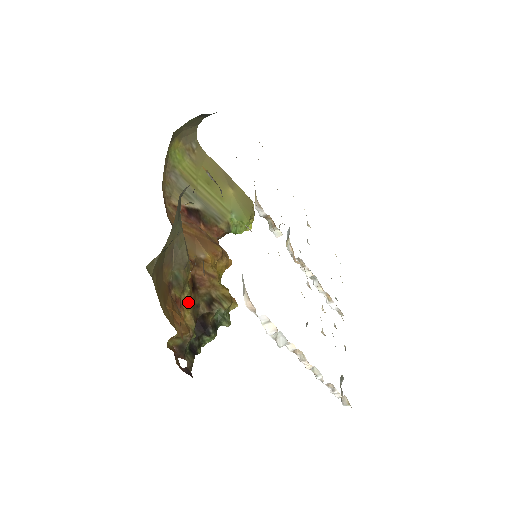
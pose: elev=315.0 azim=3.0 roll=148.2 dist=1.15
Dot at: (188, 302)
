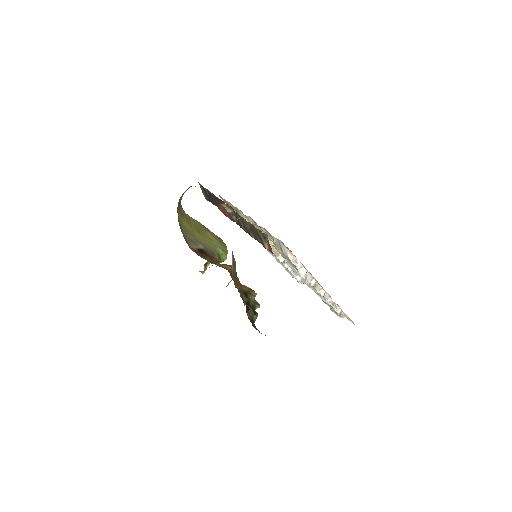
Dot at: (240, 293)
